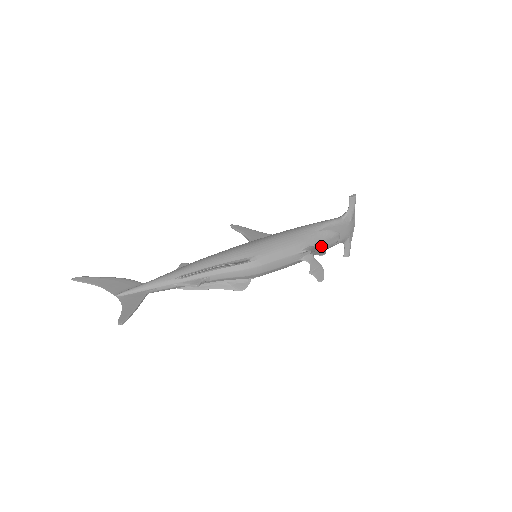
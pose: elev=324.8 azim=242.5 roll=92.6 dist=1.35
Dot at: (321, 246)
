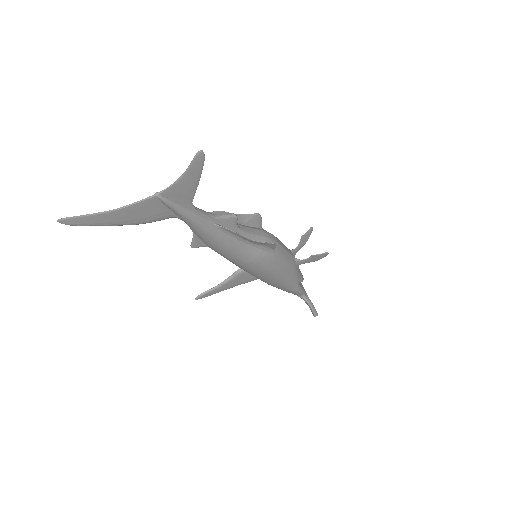
Dot at: occluded
